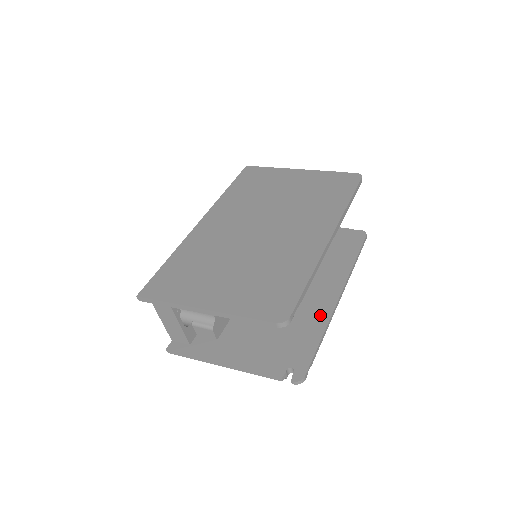
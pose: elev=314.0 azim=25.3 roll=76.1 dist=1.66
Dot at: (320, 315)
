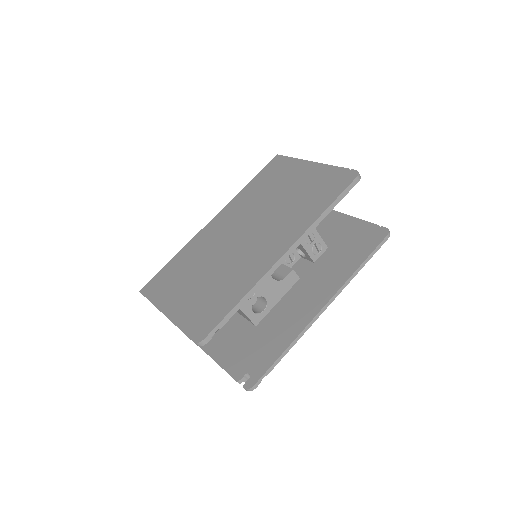
Dot at: (297, 325)
